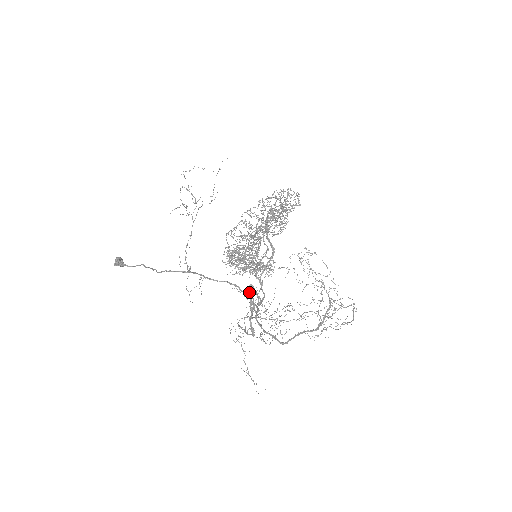
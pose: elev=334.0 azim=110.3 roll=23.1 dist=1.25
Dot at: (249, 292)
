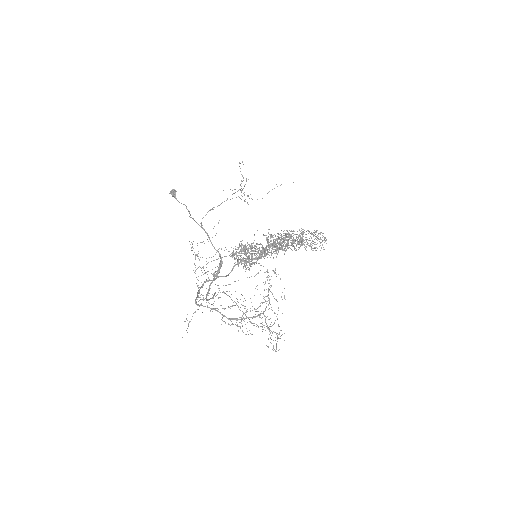
Dot at: occluded
